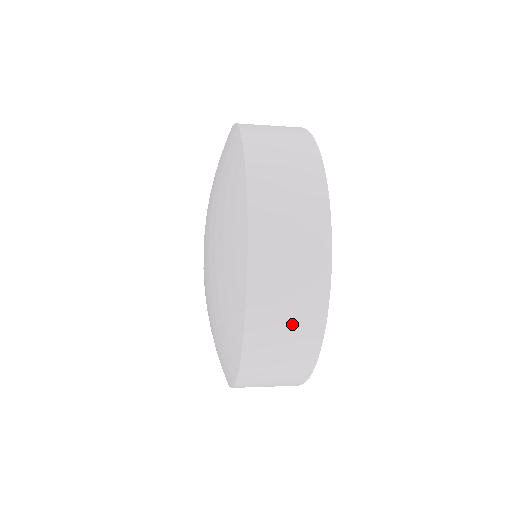
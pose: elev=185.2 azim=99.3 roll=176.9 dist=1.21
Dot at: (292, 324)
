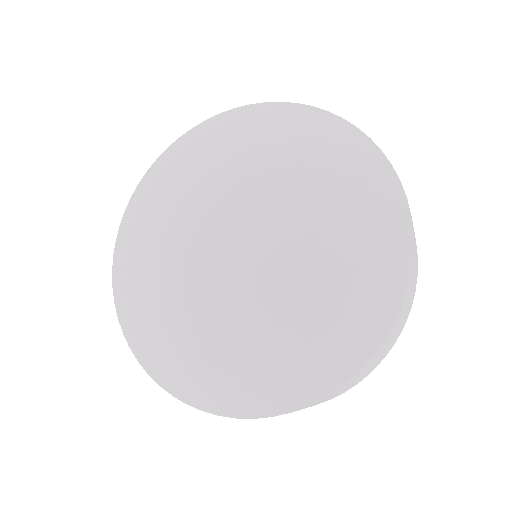
Dot at: (409, 305)
